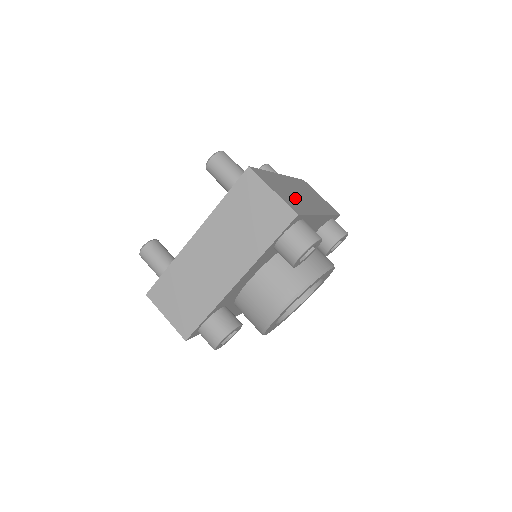
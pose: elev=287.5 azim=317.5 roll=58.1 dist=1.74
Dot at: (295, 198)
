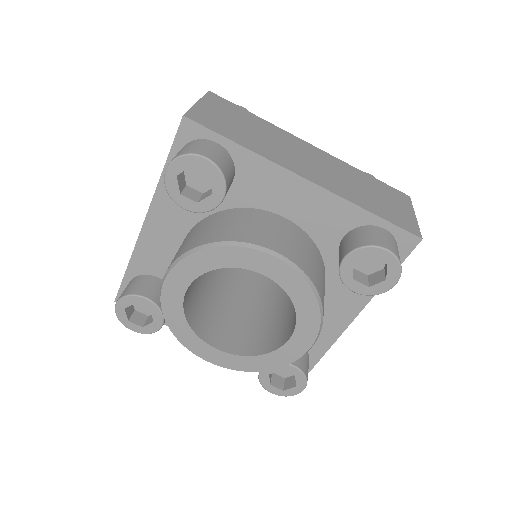
Dot at: occluded
